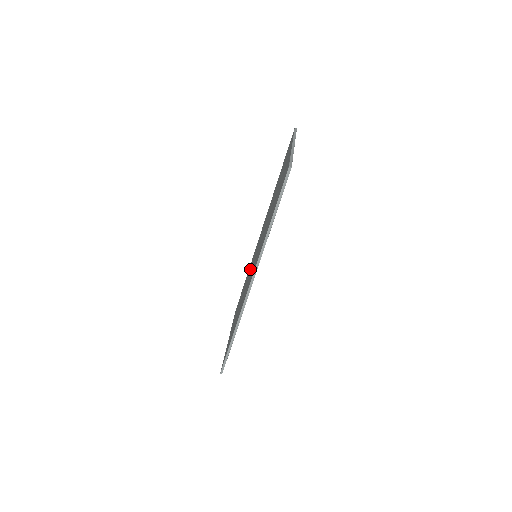
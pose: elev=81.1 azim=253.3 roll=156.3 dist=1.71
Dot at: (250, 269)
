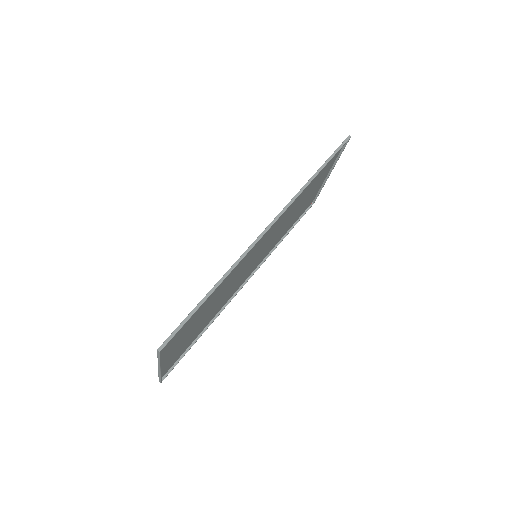
Dot at: (231, 288)
